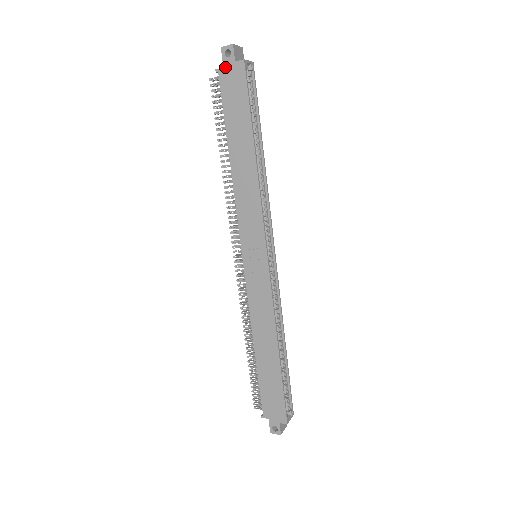
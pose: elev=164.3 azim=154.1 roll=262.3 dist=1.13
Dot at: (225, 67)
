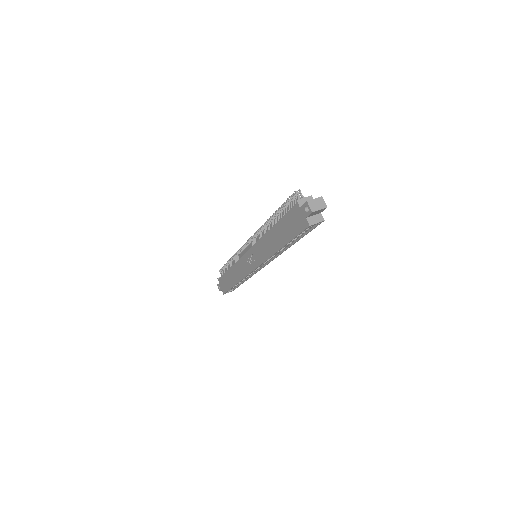
Dot at: (301, 209)
